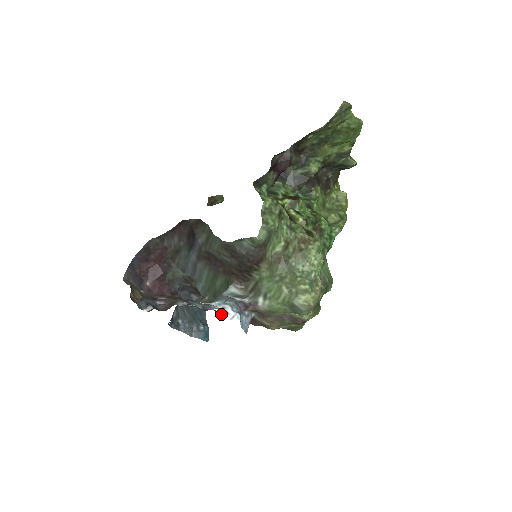
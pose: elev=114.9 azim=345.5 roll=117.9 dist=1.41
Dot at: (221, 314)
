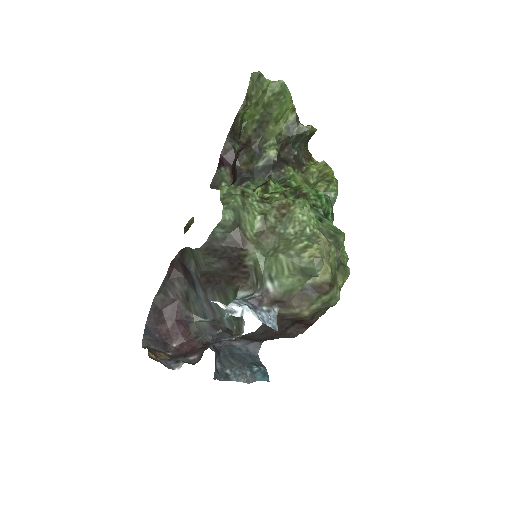
Dot at: occluded
